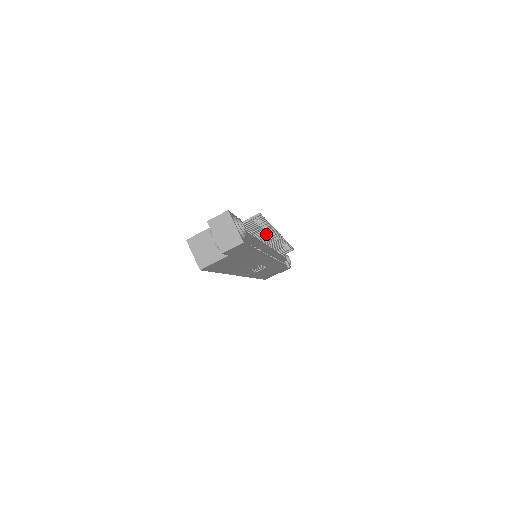
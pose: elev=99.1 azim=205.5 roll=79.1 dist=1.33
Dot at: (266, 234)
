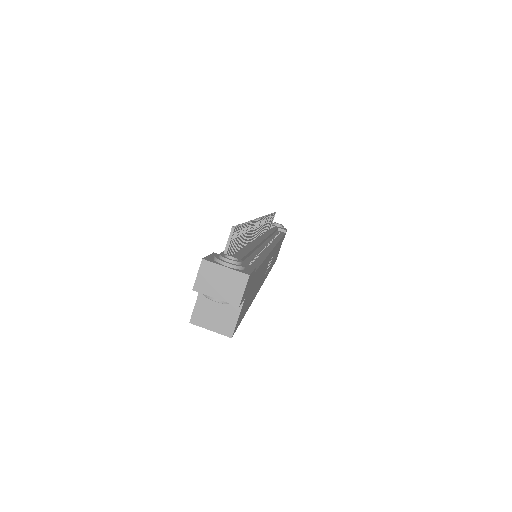
Dot at: (249, 232)
